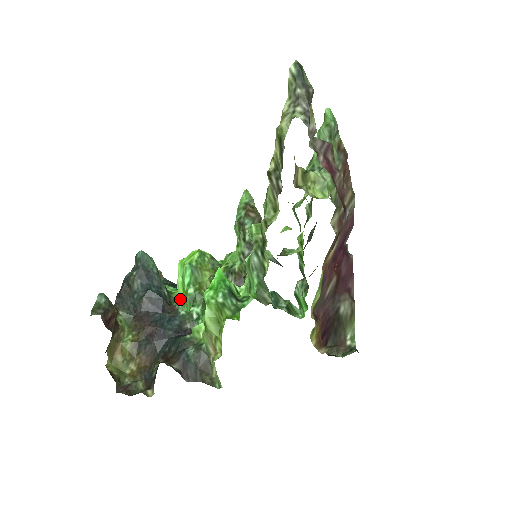
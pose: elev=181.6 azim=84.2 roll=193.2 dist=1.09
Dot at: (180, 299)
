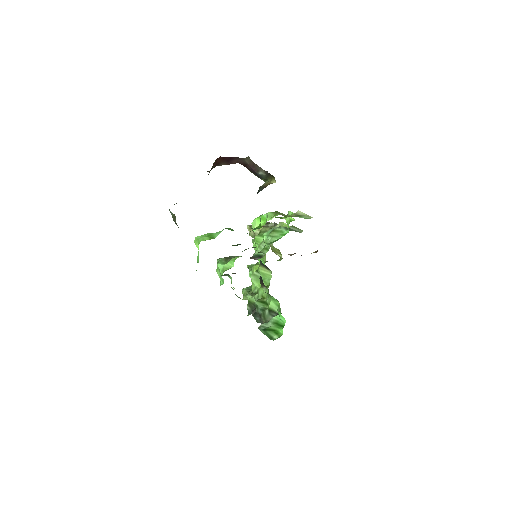
Dot at: occluded
